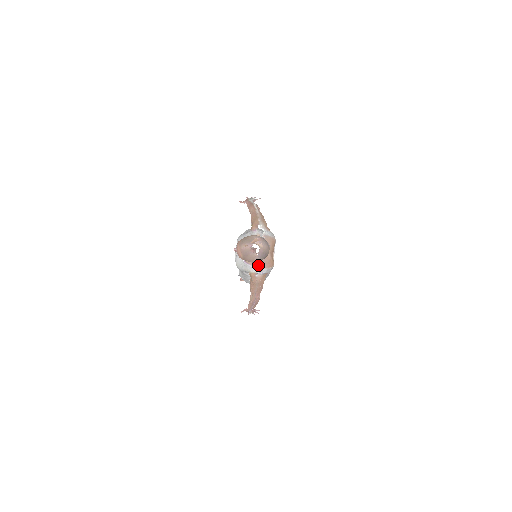
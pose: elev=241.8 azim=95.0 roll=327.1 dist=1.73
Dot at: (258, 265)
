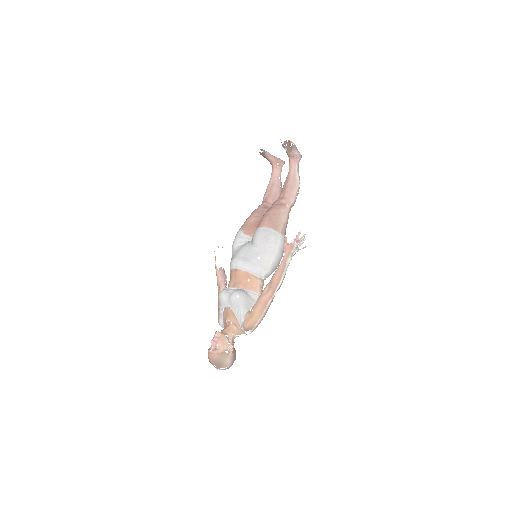
Dot at: occluded
